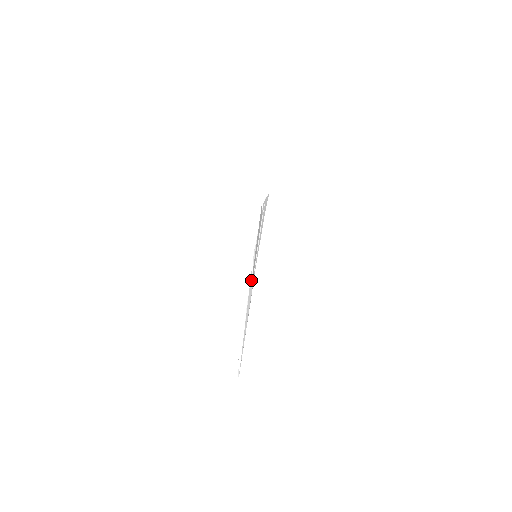
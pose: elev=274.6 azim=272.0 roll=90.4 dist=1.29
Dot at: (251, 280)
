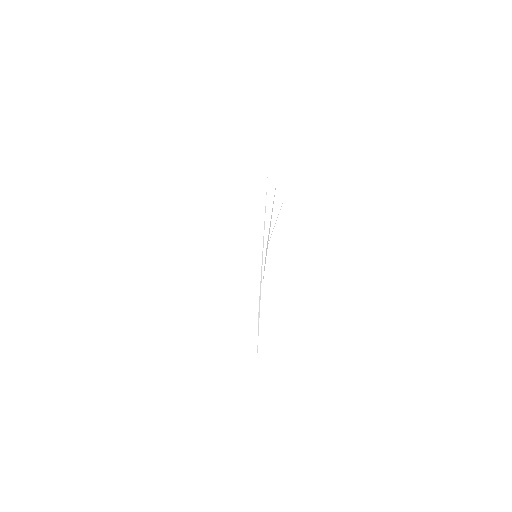
Dot at: occluded
